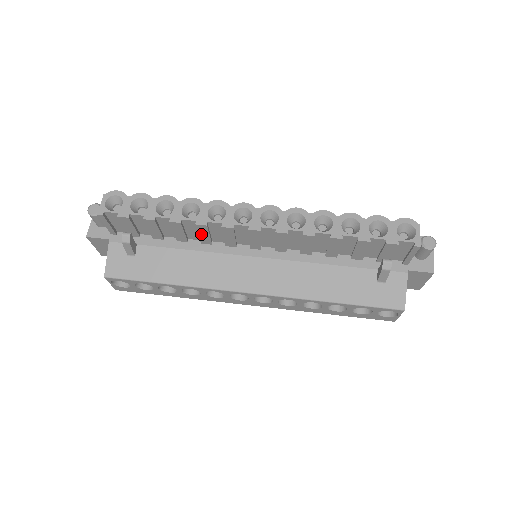
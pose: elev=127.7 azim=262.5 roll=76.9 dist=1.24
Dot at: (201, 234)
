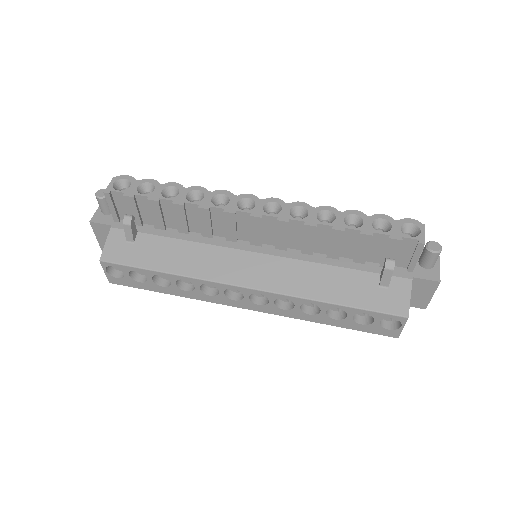
Dot at: (203, 222)
